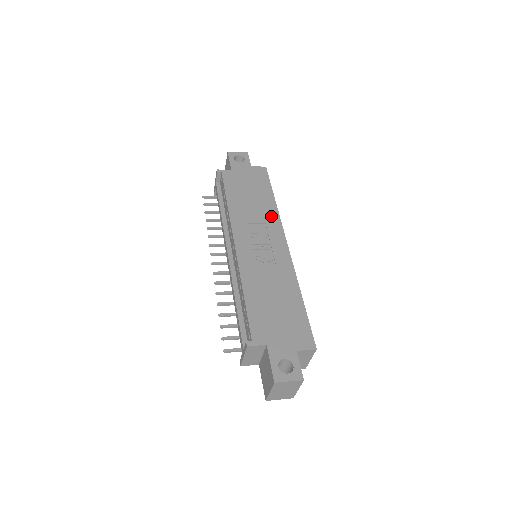
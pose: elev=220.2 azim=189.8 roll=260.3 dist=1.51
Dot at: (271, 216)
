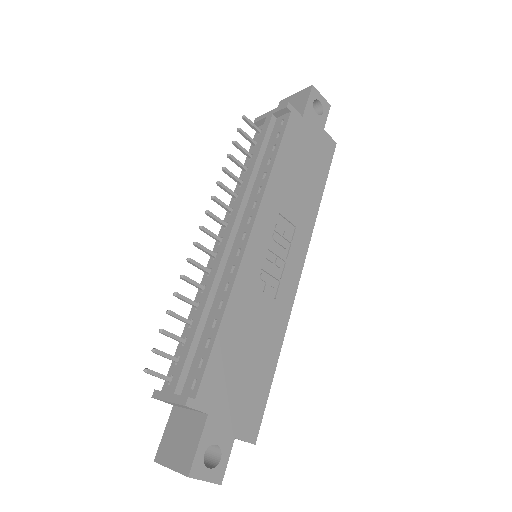
Dot at: (306, 220)
